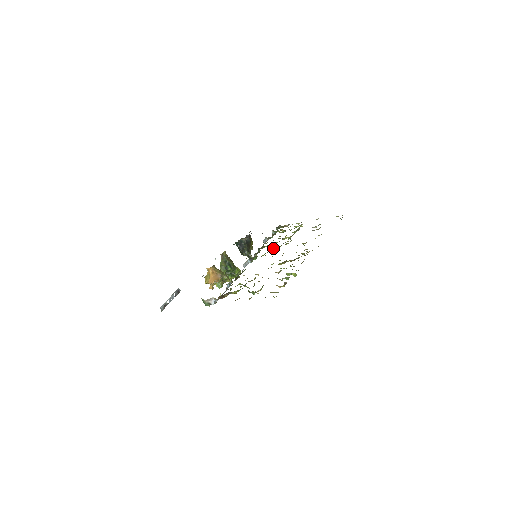
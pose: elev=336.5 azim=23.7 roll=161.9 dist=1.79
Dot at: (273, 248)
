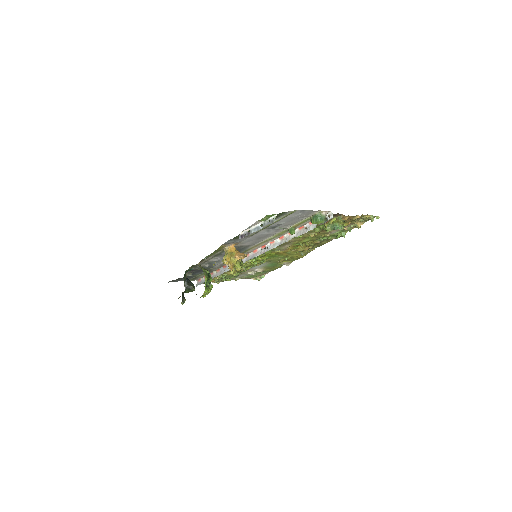
Dot at: (253, 263)
